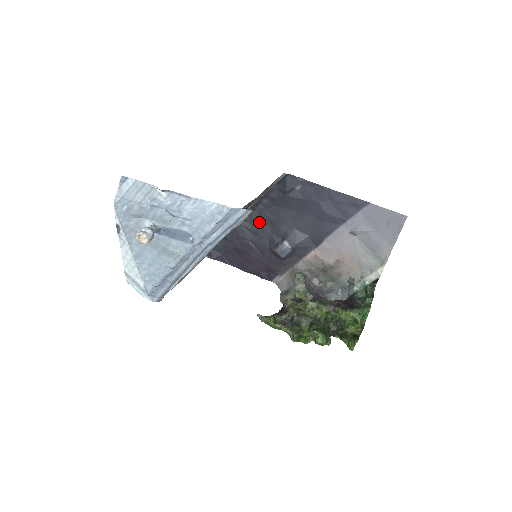
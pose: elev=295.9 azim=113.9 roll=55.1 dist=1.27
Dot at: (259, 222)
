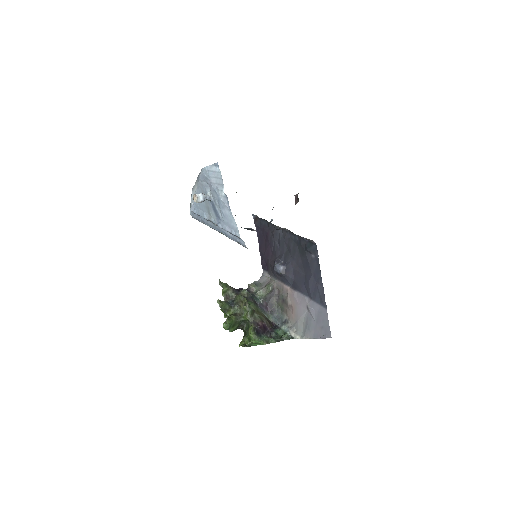
Dot at: (286, 241)
